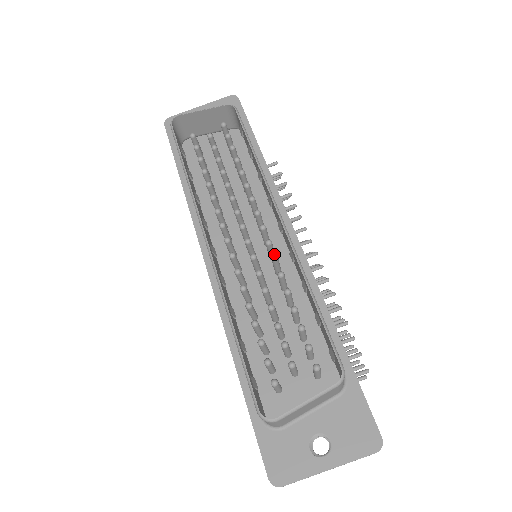
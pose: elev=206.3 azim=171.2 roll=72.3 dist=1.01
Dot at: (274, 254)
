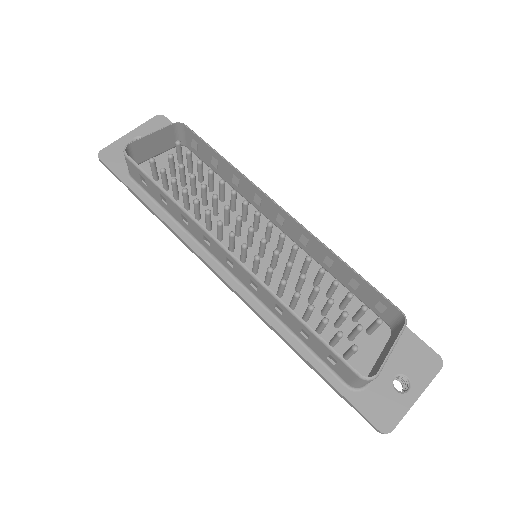
Dot at: (282, 246)
